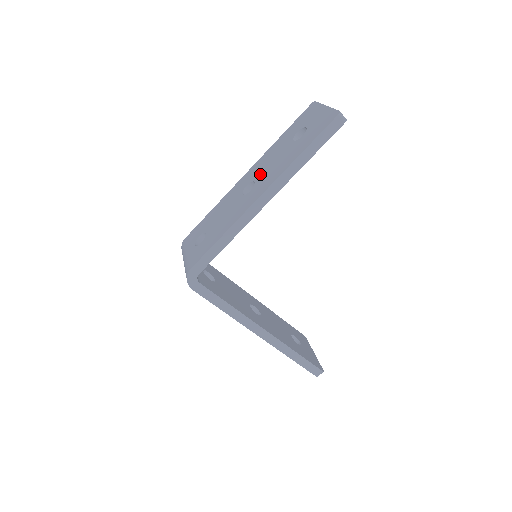
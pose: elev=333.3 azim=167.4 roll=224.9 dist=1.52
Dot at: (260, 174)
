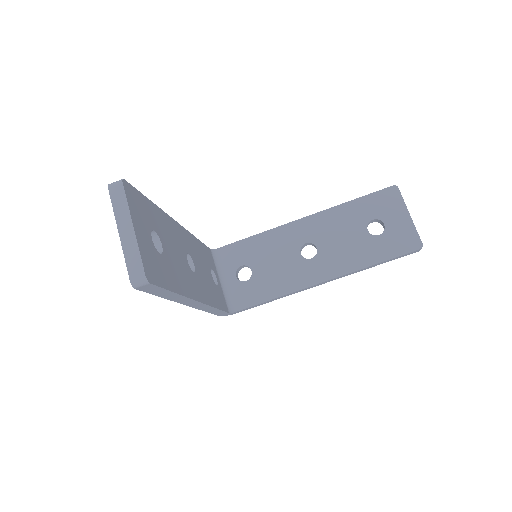
Dot at: occluded
